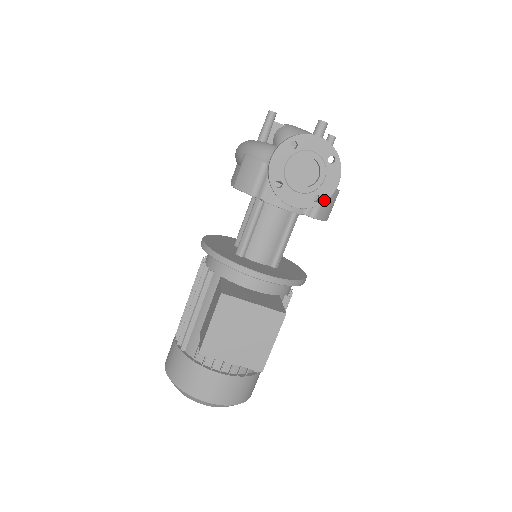
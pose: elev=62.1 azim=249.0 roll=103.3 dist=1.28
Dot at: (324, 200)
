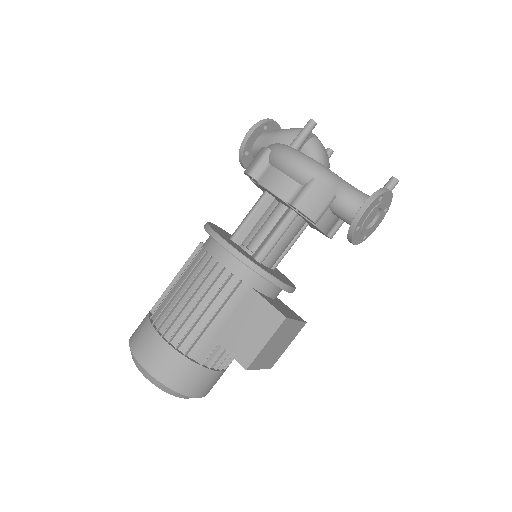
Dot at: occluded
